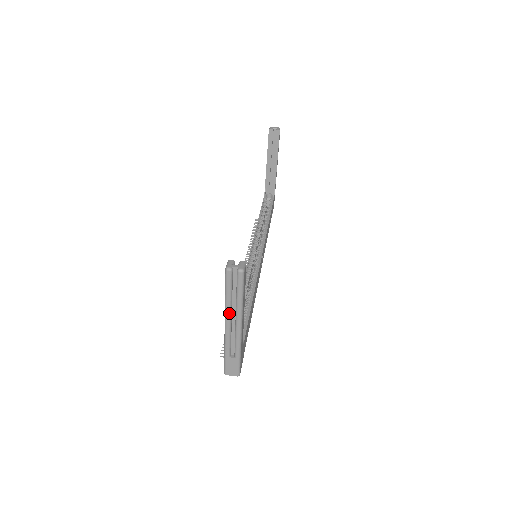
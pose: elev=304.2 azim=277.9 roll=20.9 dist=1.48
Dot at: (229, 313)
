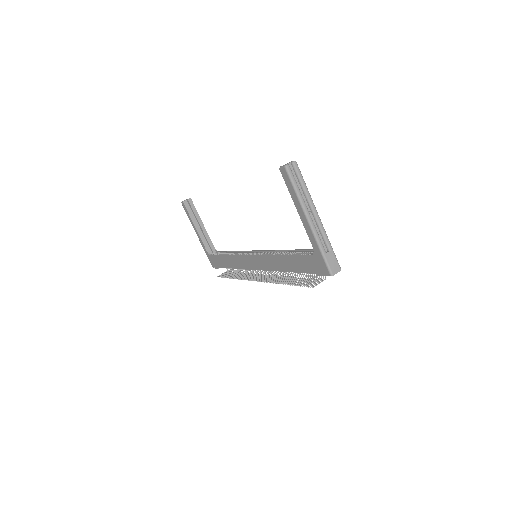
Dot at: (306, 207)
